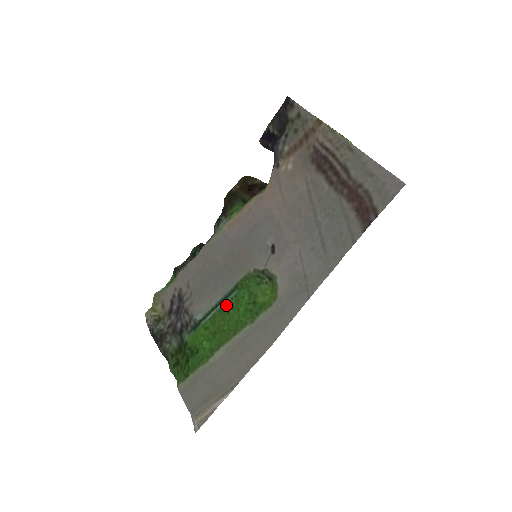
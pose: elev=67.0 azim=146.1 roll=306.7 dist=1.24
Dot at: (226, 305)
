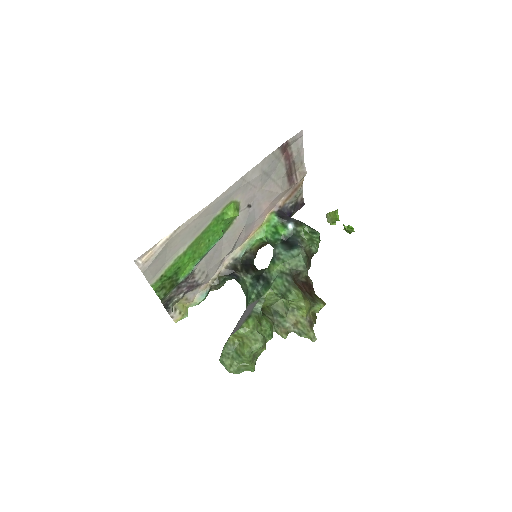
Dot at: (212, 244)
